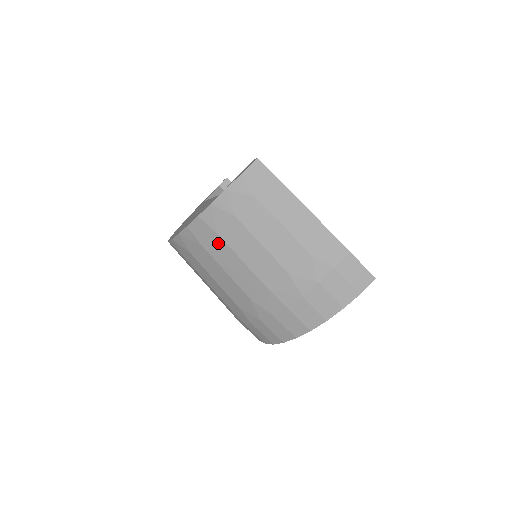
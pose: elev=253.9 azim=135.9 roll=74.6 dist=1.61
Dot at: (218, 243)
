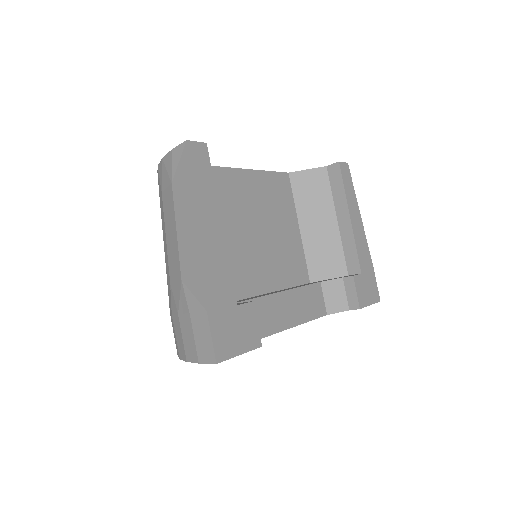
Dot at: occluded
